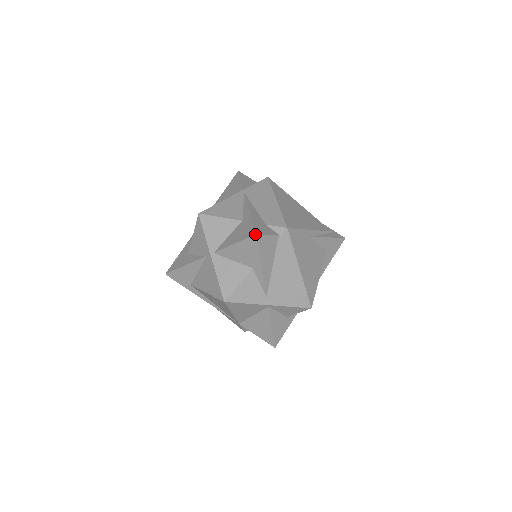
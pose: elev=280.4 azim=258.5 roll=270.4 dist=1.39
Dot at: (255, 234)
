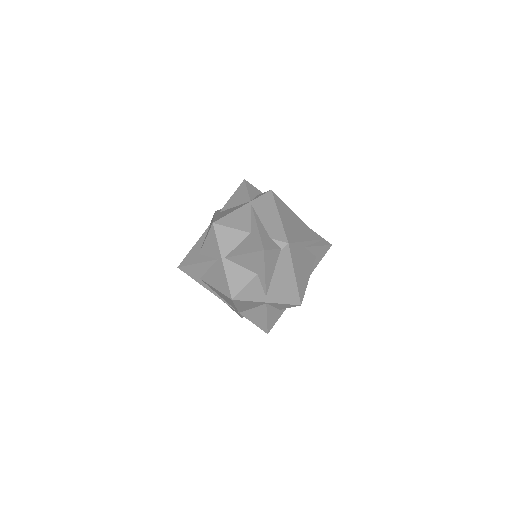
Dot at: (263, 250)
